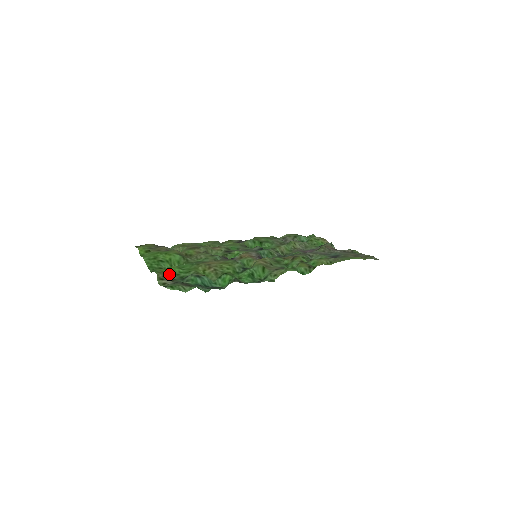
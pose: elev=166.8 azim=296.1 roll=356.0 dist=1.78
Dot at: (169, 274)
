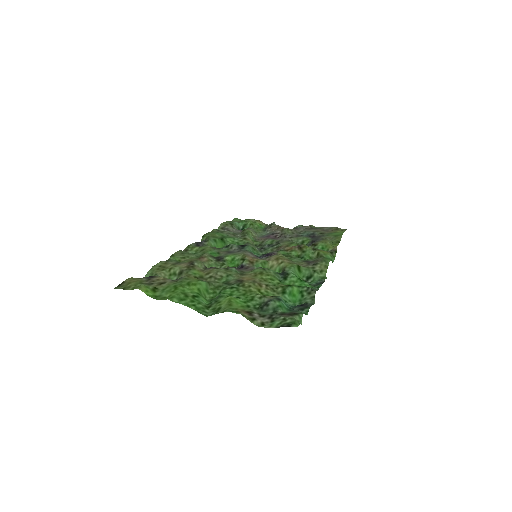
Dot at: (245, 309)
